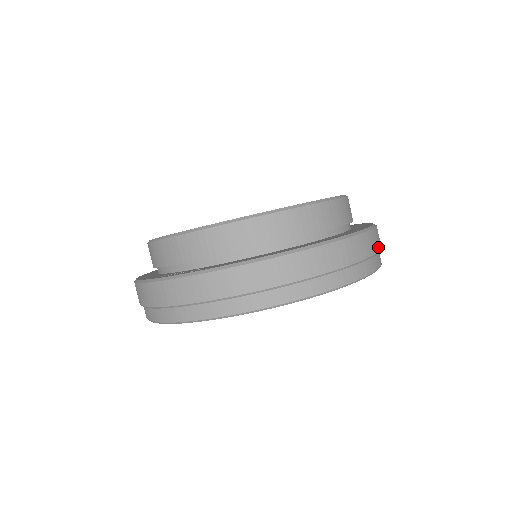
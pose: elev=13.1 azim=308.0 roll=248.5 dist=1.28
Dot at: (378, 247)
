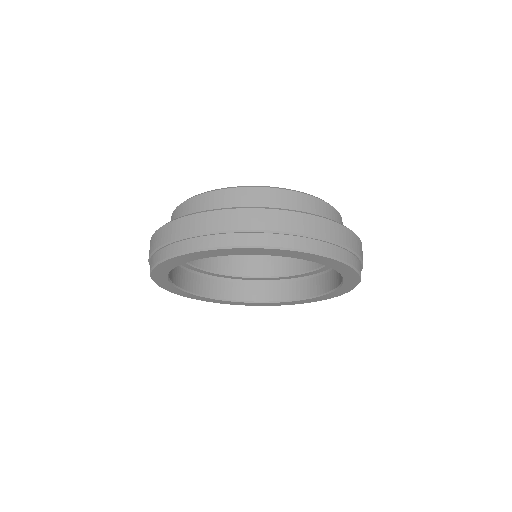
Dot at: occluded
